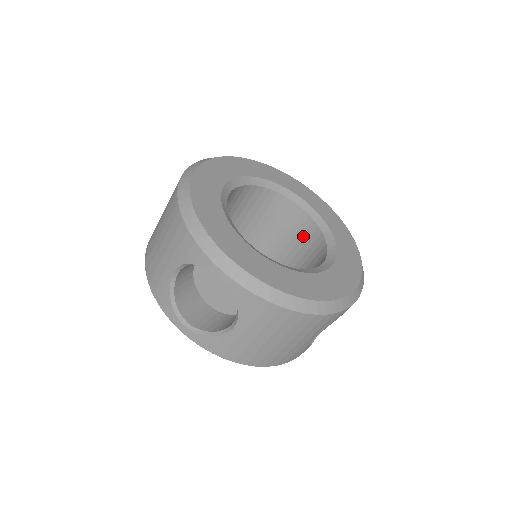
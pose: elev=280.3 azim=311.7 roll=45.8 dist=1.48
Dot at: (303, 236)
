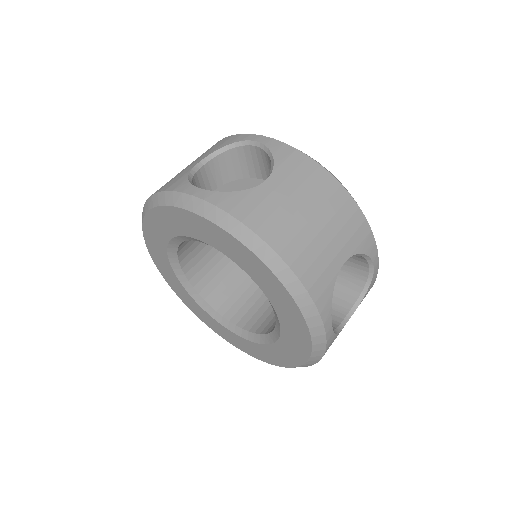
Dot at: occluded
